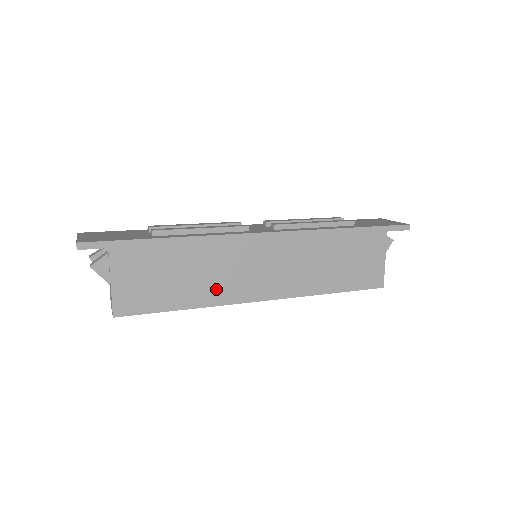
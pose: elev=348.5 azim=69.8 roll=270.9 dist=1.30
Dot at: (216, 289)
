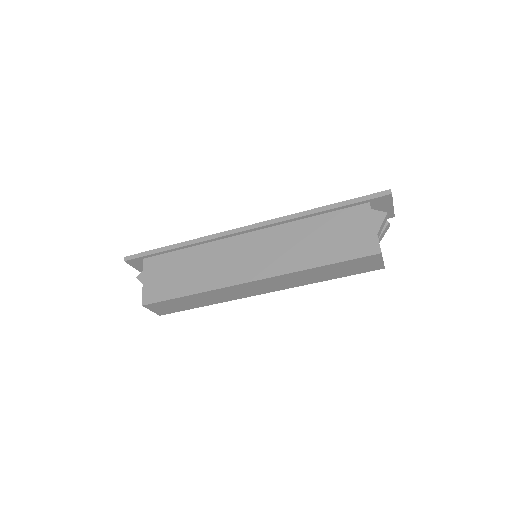
Dot at: (213, 276)
